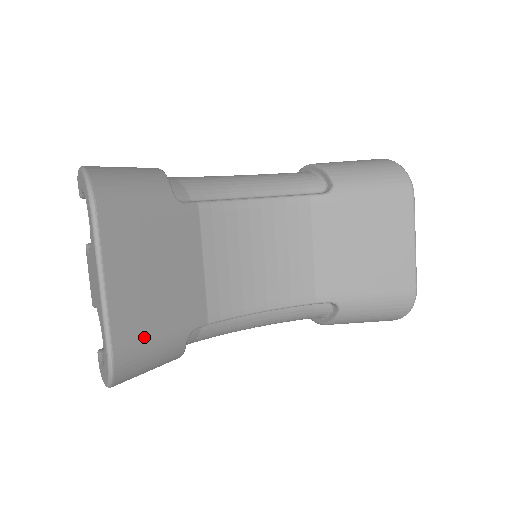
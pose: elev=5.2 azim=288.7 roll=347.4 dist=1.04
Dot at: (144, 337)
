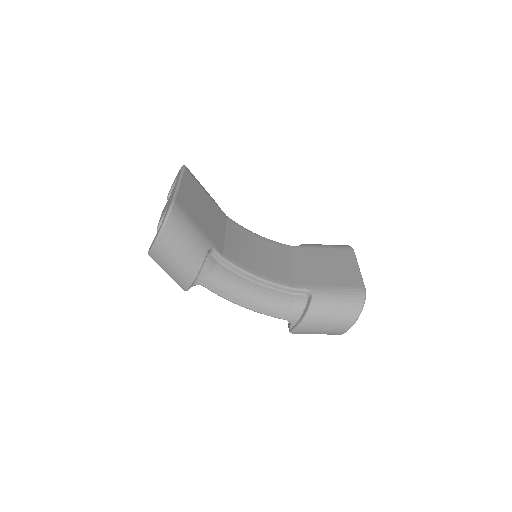
Dot at: (190, 216)
